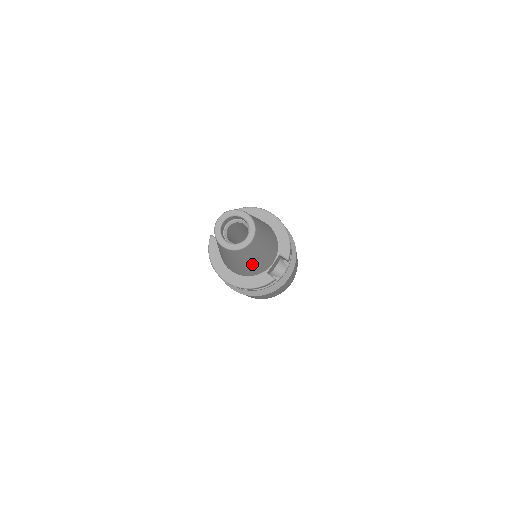
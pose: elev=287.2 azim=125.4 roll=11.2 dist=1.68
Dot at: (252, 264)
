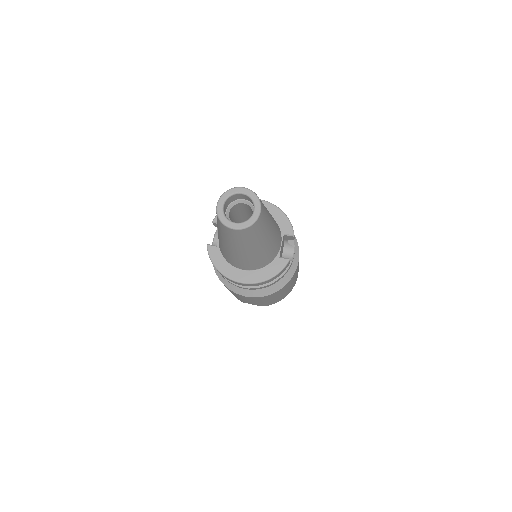
Dot at: (265, 246)
